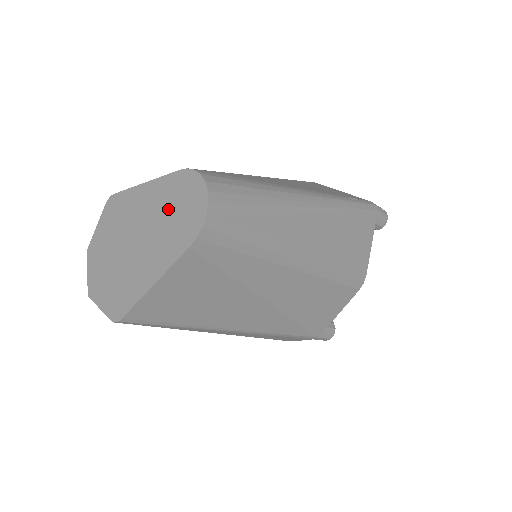
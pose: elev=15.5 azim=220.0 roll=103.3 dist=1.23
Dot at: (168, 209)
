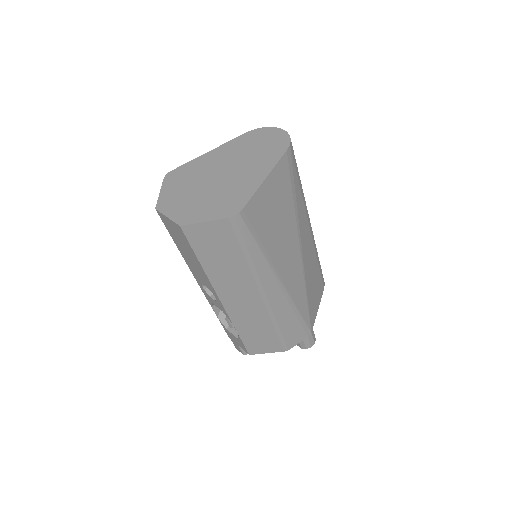
Dot at: (248, 148)
